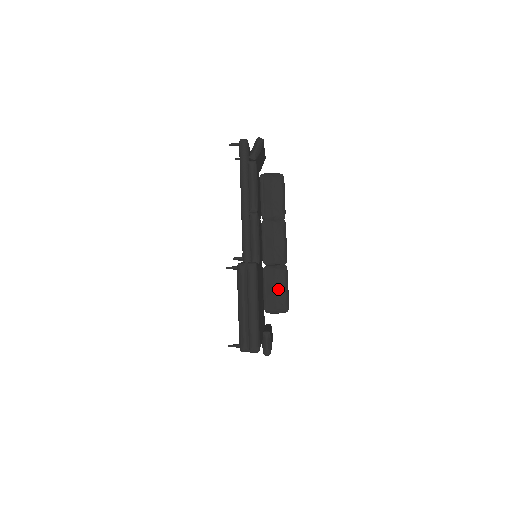
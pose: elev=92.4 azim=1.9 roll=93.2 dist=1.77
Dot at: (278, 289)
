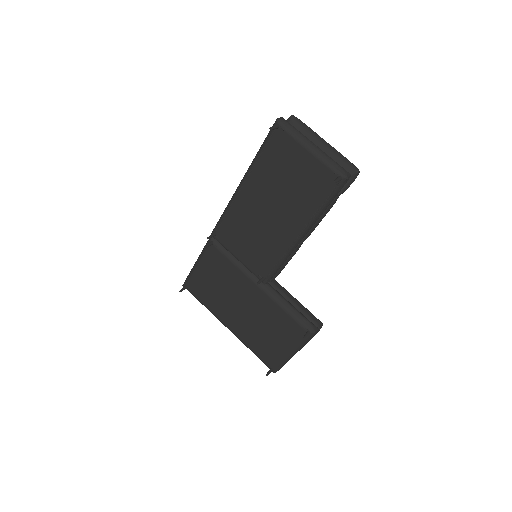
Dot at: occluded
